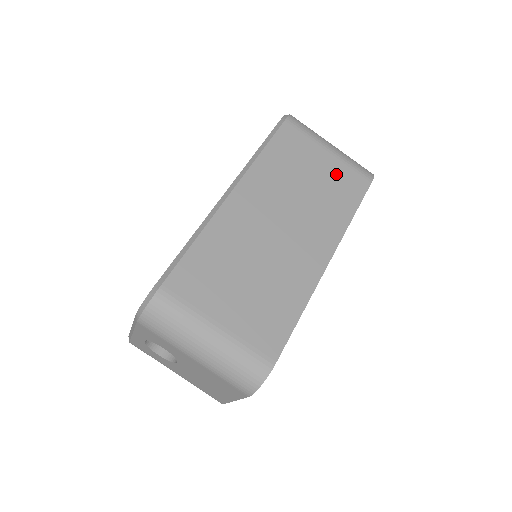
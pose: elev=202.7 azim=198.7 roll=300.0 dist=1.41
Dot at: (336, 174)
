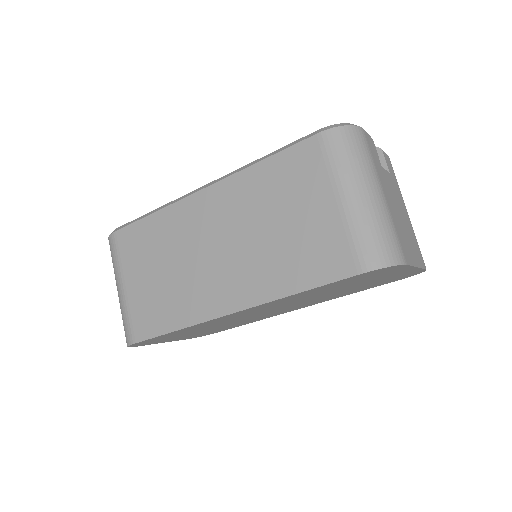
Dot at: (320, 234)
